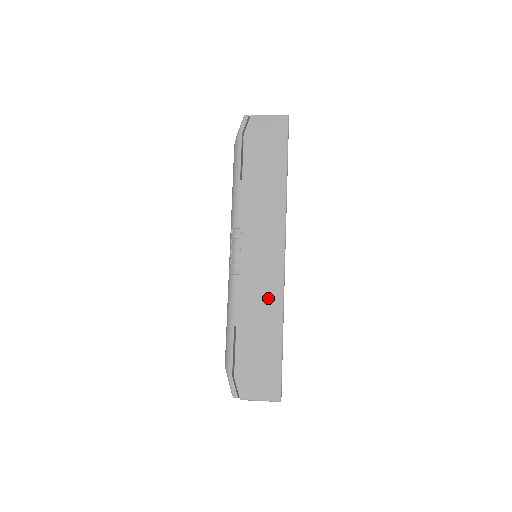
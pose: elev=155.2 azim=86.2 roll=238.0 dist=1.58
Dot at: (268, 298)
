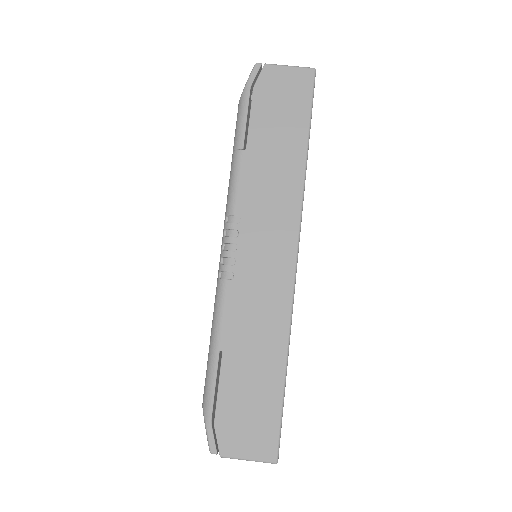
Dot at: (270, 316)
